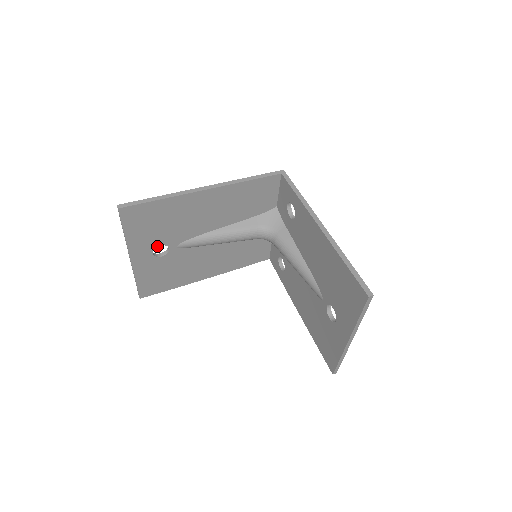
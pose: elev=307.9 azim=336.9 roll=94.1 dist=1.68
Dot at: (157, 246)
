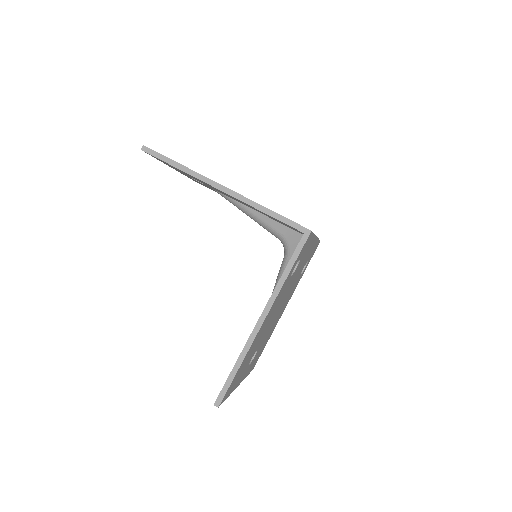
Dot at: occluded
